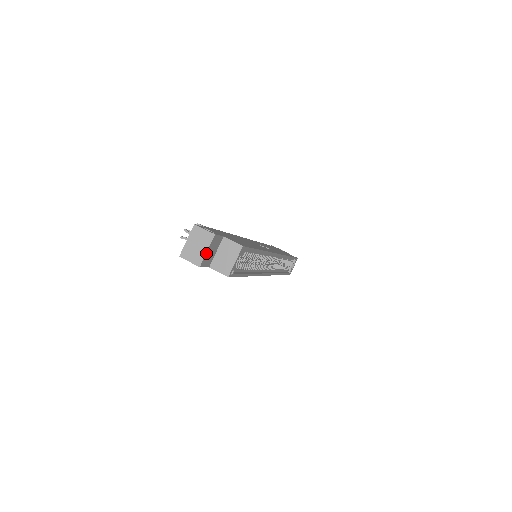
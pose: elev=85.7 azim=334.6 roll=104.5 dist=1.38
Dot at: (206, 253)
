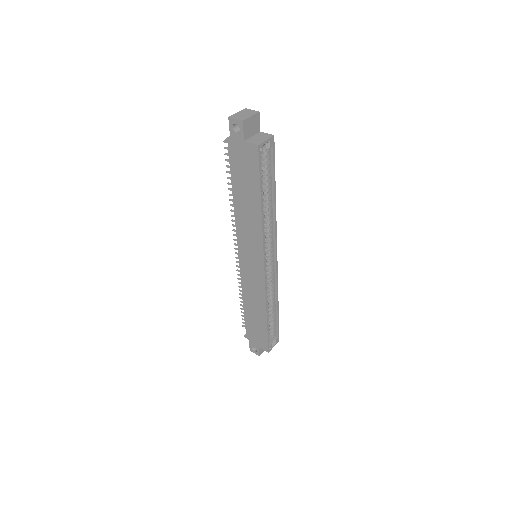
Dot at: (250, 117)
